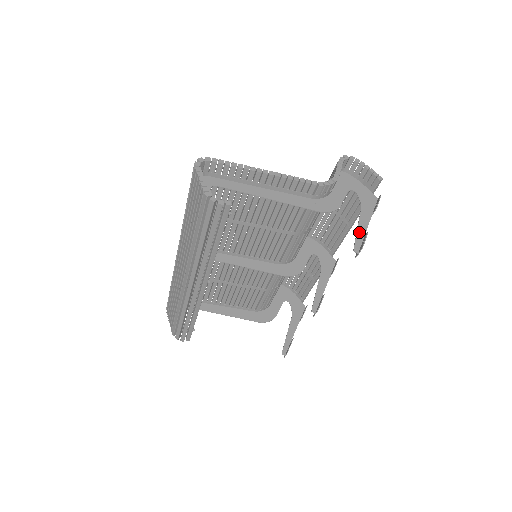
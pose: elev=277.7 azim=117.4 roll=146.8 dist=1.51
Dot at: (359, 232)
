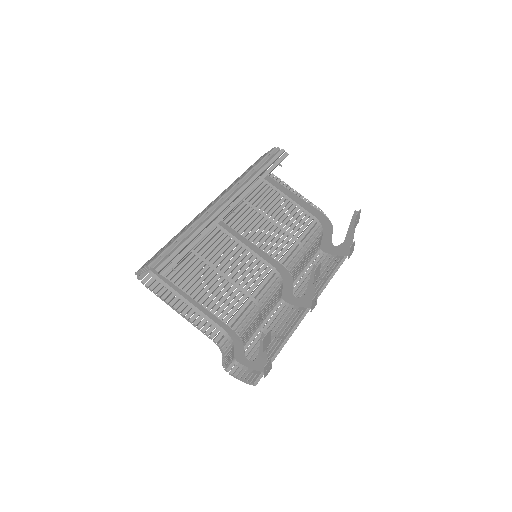
Dot at: (352, 224)
